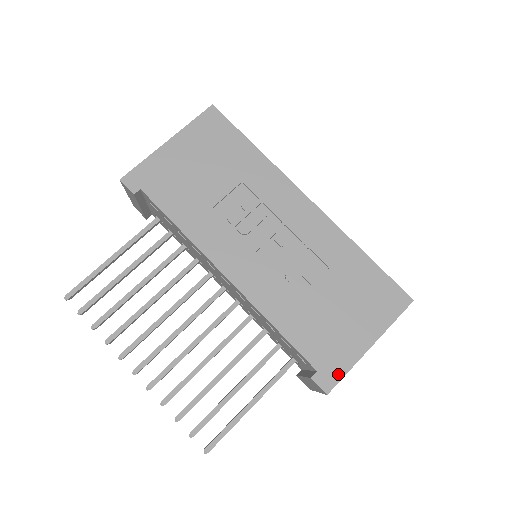
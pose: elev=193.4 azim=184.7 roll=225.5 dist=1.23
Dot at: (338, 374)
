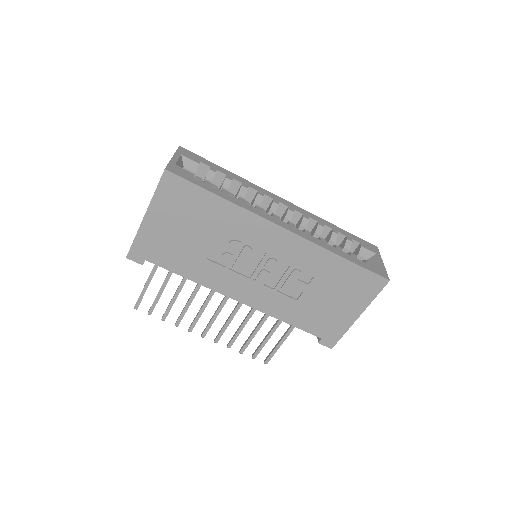
Dot at: (337, 337)
